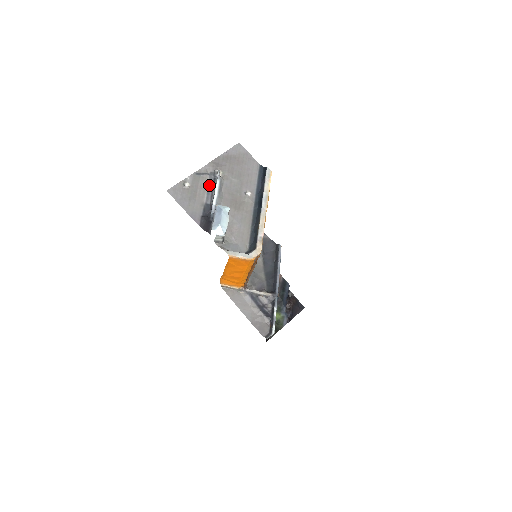
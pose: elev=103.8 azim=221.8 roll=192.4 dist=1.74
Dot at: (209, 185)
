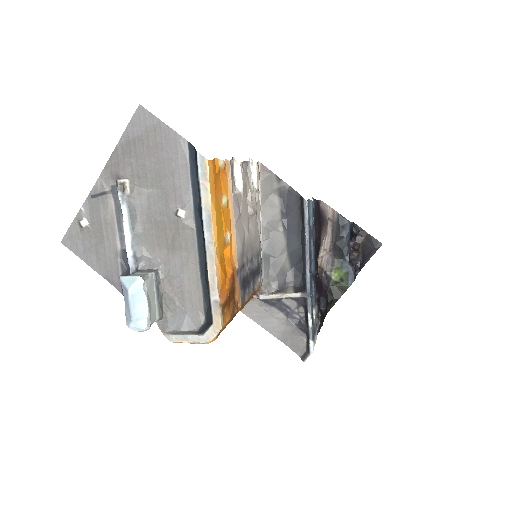
Dot at: (117, 213)
